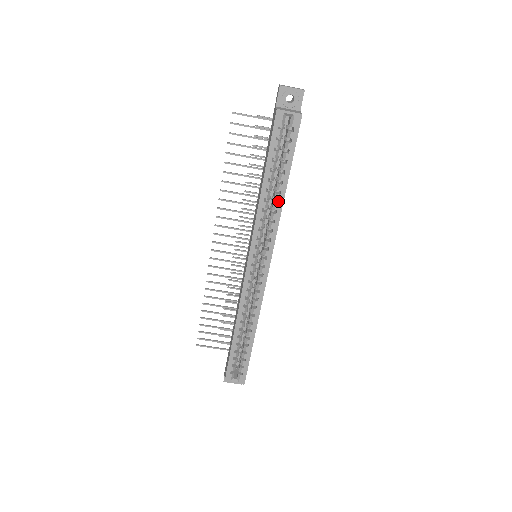
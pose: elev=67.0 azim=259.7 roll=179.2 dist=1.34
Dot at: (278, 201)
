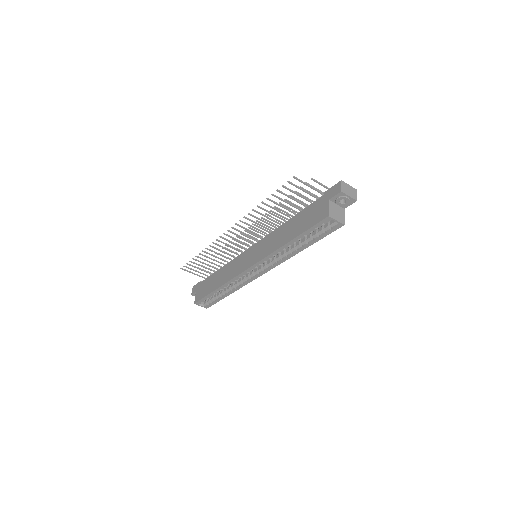
Dot at: (293, 250)
